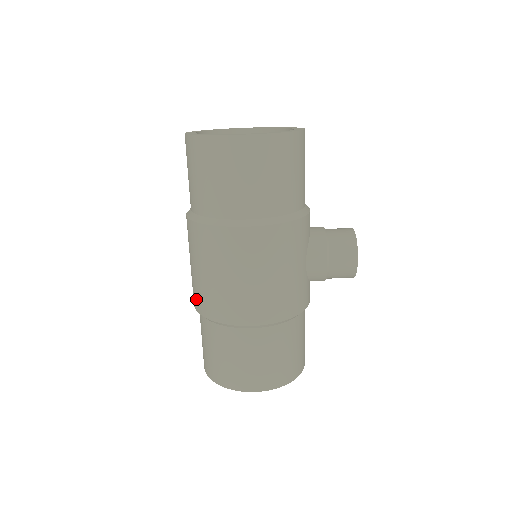
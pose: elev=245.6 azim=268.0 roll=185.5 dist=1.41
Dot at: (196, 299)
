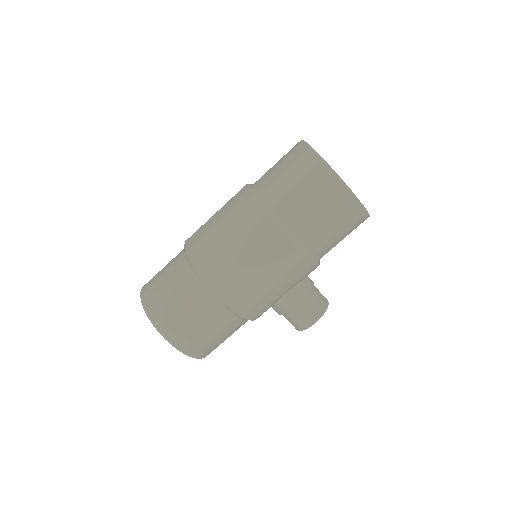
Dot at: (195, 243)
